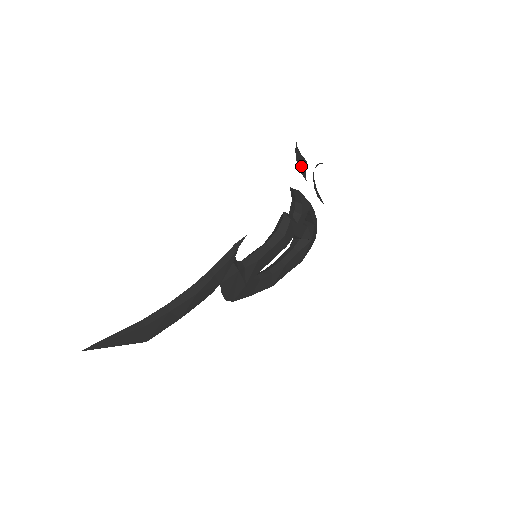
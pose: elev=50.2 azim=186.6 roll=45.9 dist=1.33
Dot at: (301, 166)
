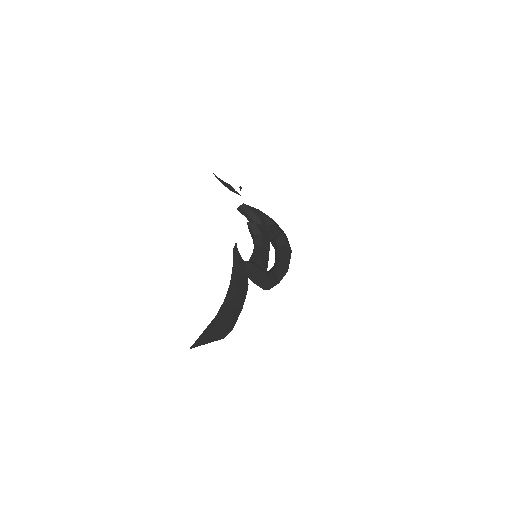
Dot at: (230, 188)
